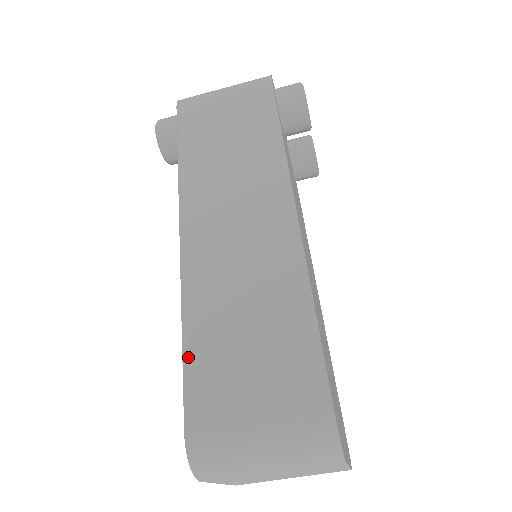
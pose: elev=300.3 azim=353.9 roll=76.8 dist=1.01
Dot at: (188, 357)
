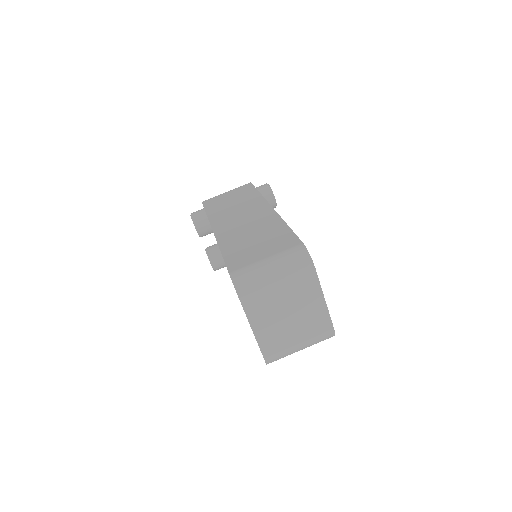
Dot at: (225, 255)
